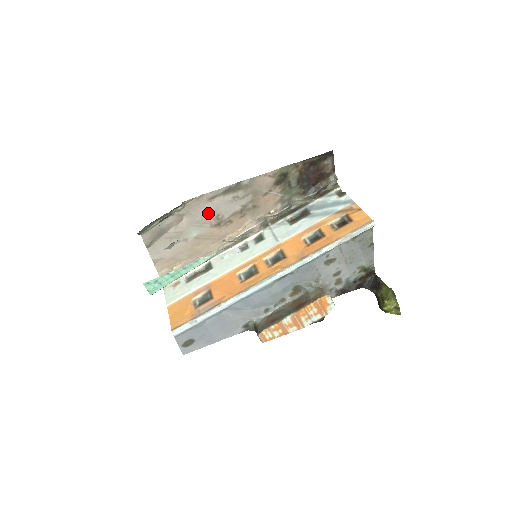
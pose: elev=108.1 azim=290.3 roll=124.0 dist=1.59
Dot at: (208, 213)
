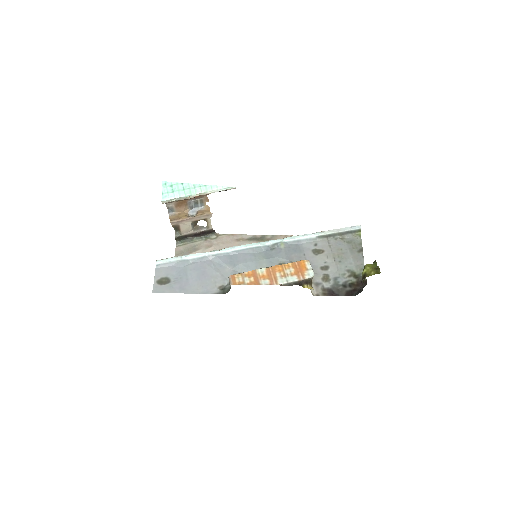
Dot at: occluded
